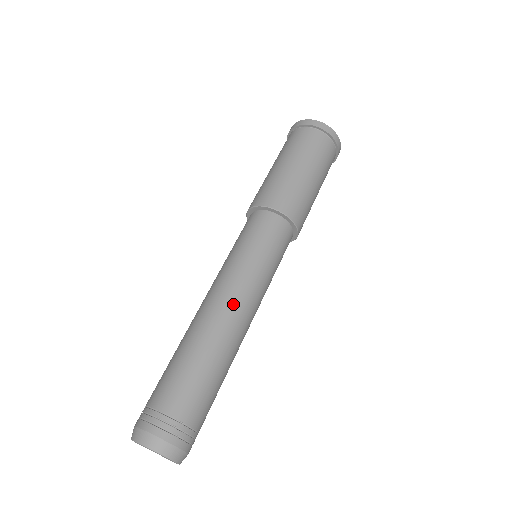
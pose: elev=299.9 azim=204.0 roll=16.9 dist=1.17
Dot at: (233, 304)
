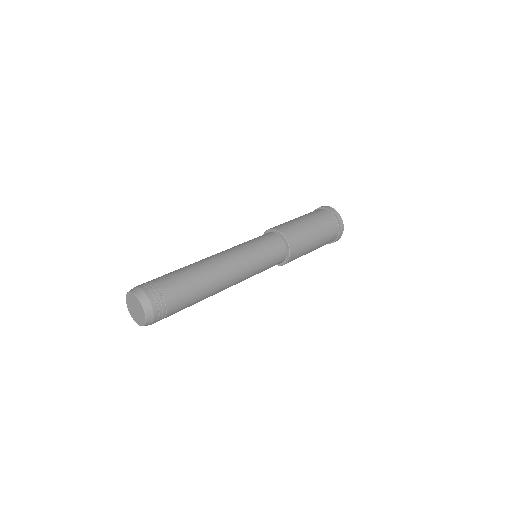
Dot at: (231, 268)
